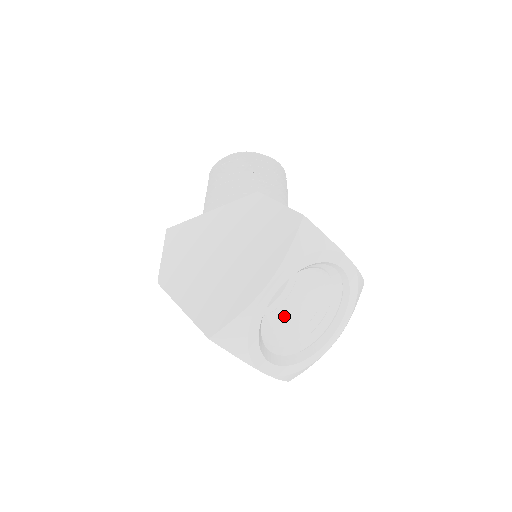
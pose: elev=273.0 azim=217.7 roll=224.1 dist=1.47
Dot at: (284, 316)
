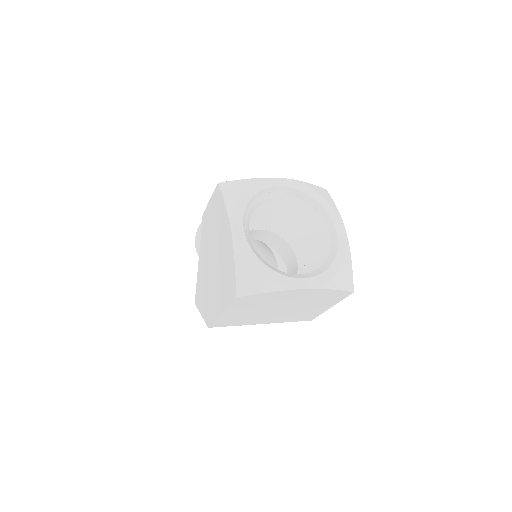
Dot at: occluded
